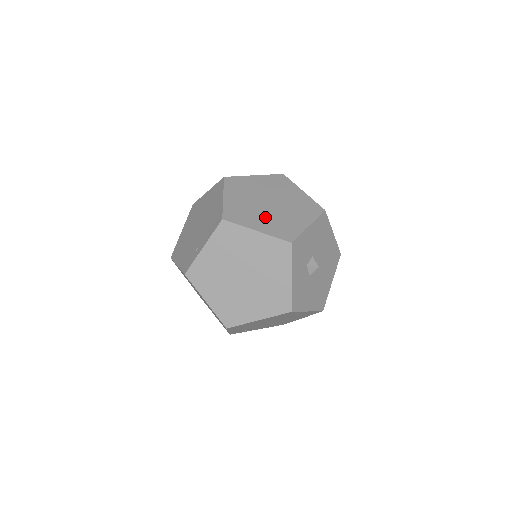
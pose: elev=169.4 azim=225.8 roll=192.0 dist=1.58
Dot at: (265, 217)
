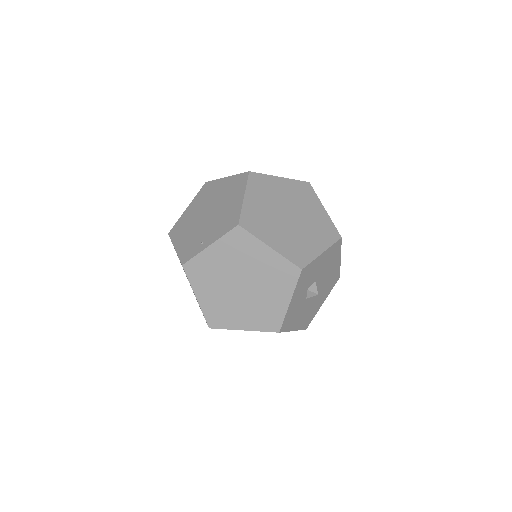
Dot at: (282, 232)
